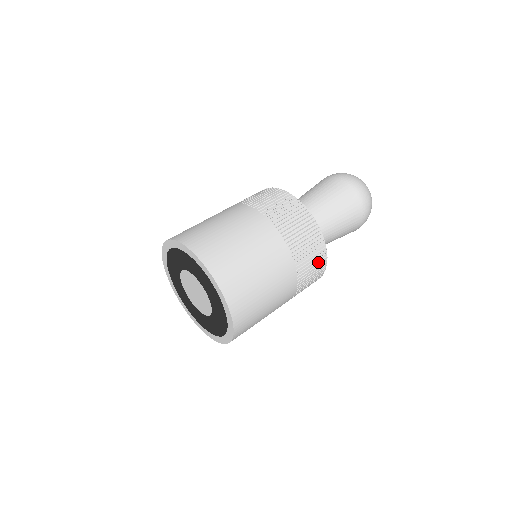
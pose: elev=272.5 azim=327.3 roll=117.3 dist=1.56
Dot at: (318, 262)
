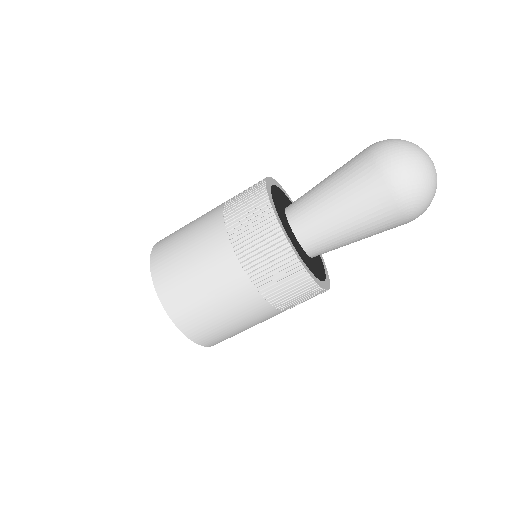
Dot at: (279, 258)
